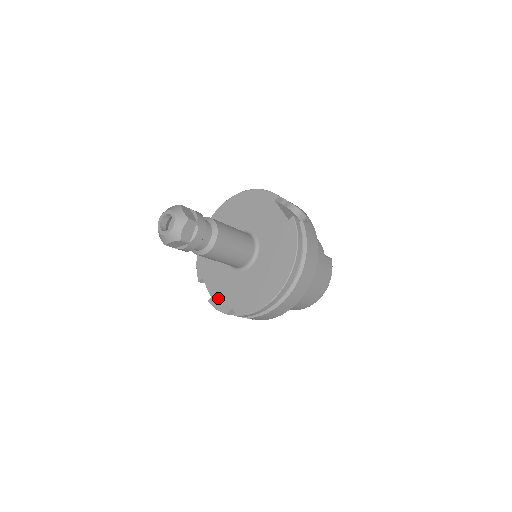
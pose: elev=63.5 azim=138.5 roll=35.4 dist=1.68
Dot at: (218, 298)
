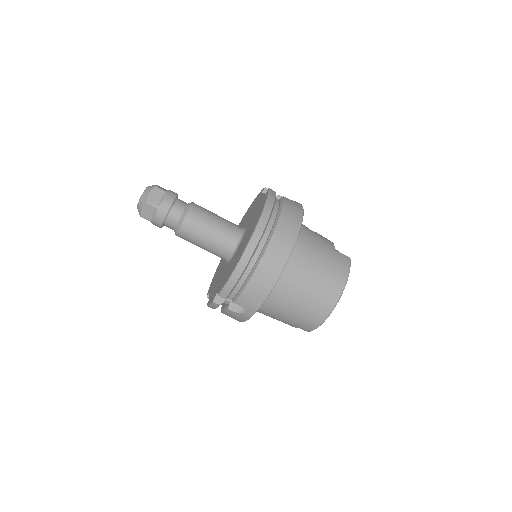
Dot at: (212, 295)
